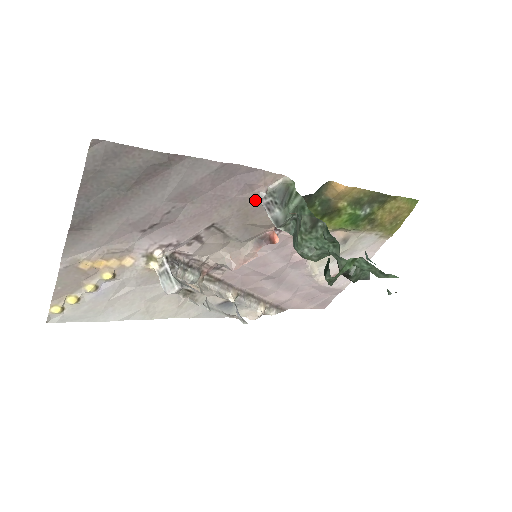
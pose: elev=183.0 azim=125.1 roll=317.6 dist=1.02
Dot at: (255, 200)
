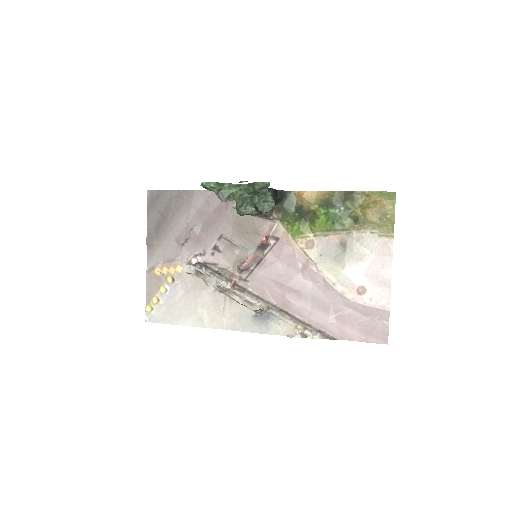
Dot at: occluded
